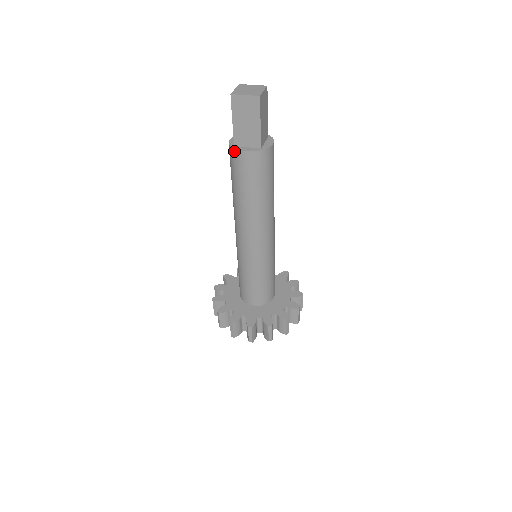
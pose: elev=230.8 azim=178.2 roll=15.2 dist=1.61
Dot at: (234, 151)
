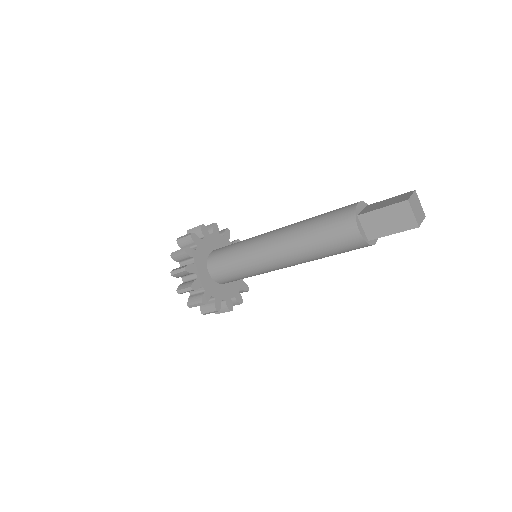
Dot at: occluded
